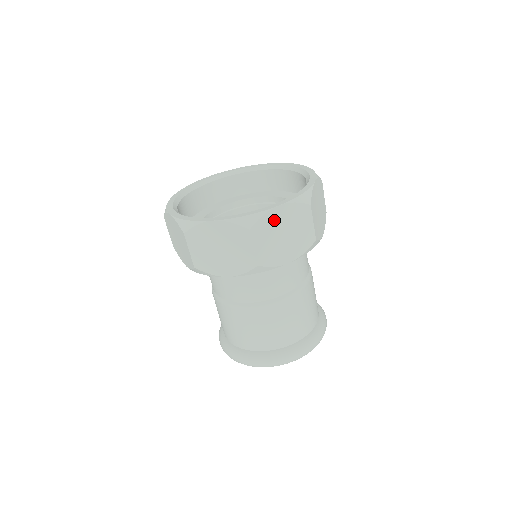
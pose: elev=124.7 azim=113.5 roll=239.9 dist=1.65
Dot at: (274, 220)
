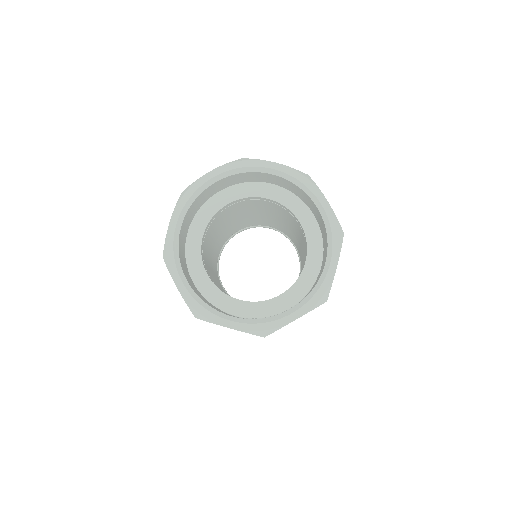
Dot at: occluded
